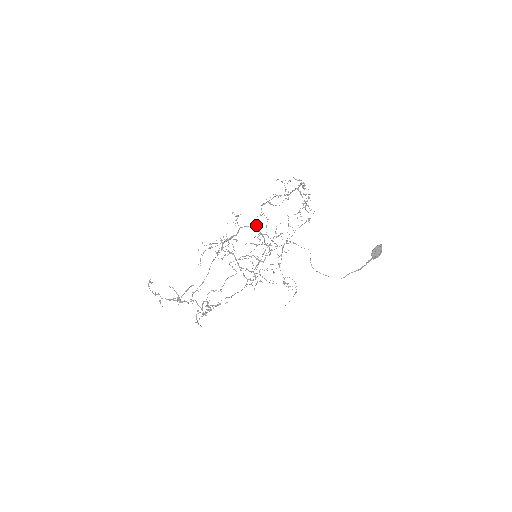
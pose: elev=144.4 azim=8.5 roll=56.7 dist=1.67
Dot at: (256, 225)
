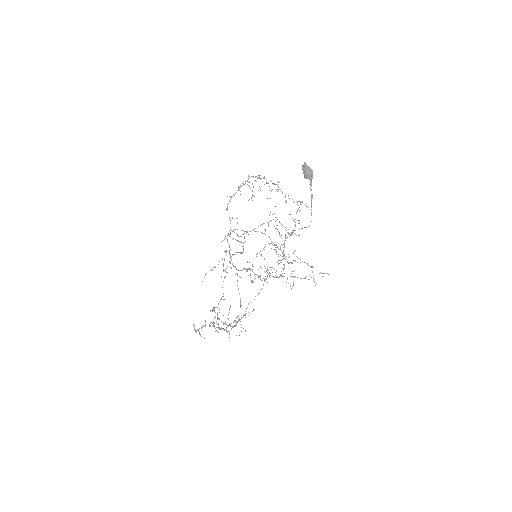
Dot at: (230, 229)
